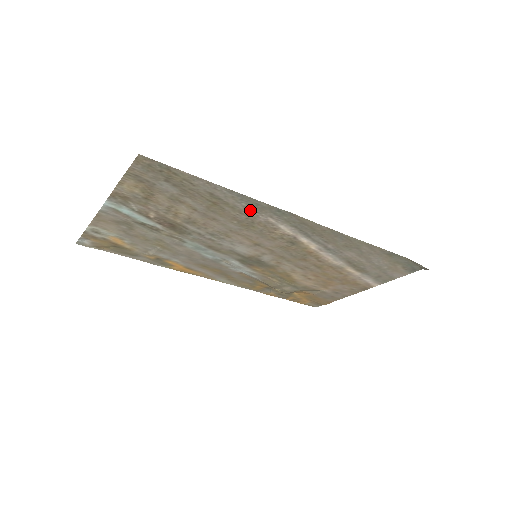
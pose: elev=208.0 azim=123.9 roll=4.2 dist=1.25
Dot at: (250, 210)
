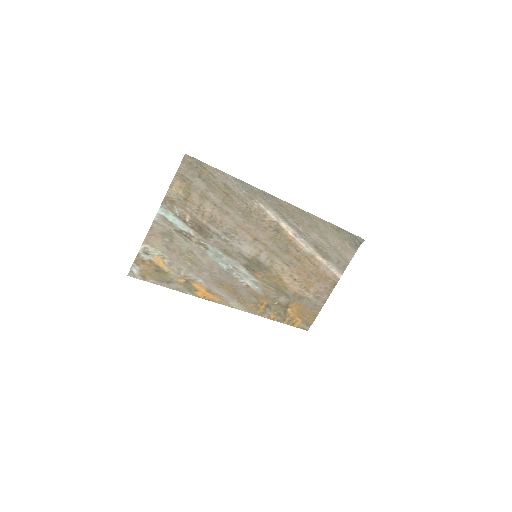
Dot at: (248, 198)
